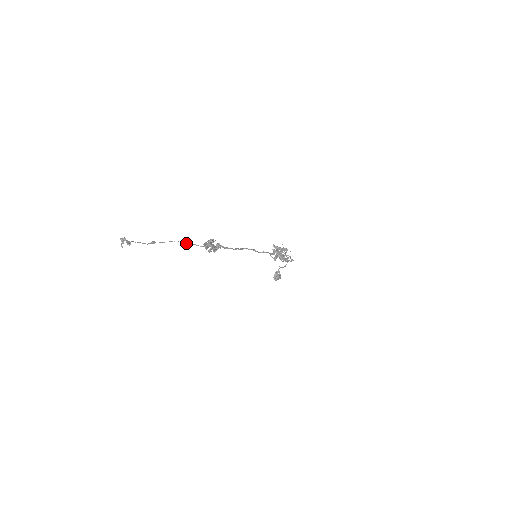
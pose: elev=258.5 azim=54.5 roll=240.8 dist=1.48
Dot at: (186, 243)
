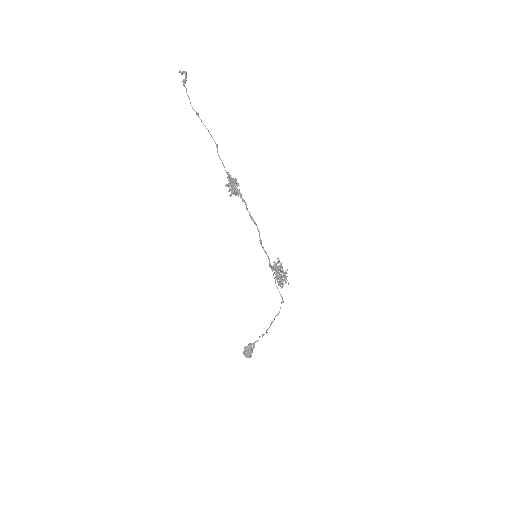
Dot at: occluded
